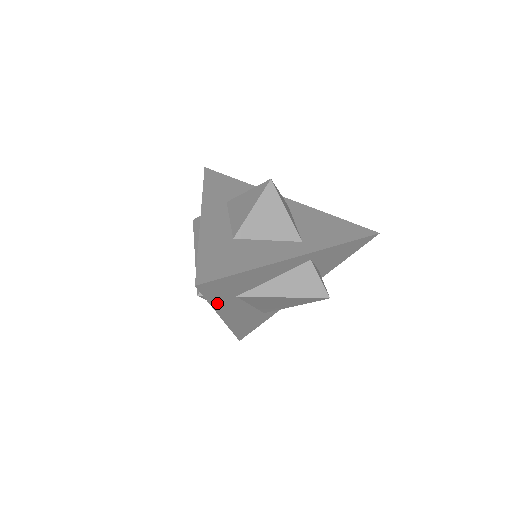
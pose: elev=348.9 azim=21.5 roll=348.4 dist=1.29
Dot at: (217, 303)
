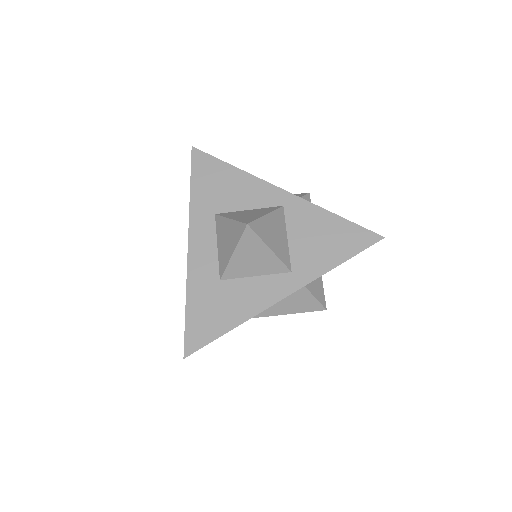
Dot at: occluded
